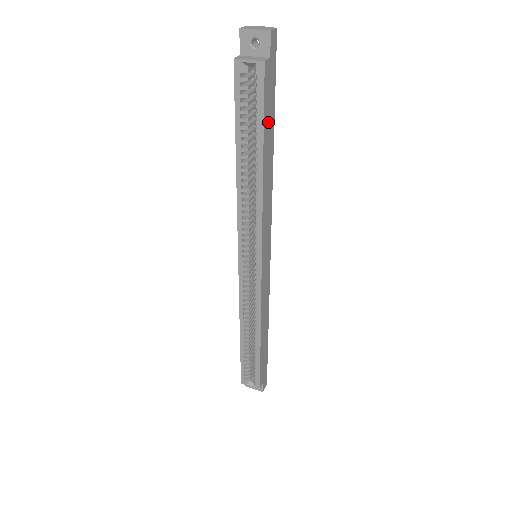
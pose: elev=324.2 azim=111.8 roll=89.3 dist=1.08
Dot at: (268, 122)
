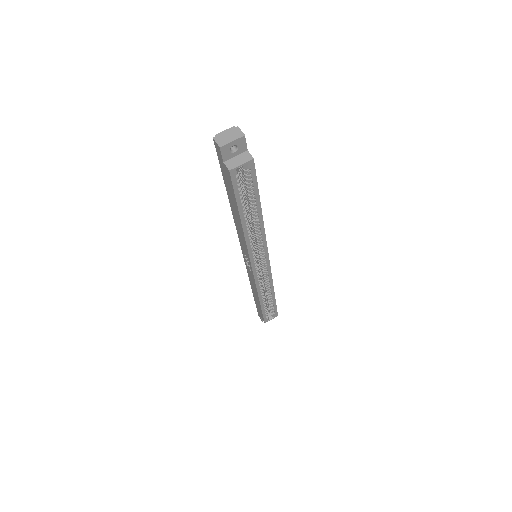
Dot at: occluded
